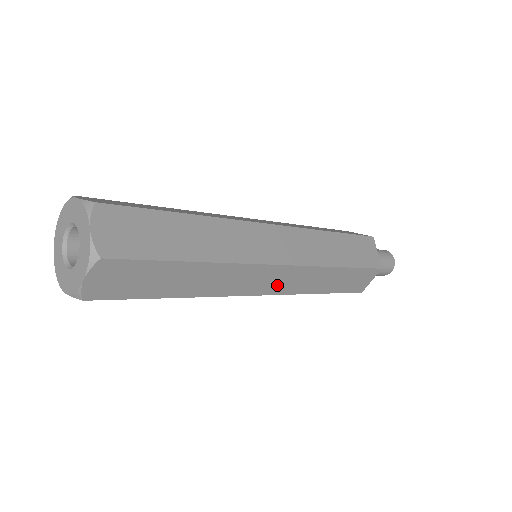
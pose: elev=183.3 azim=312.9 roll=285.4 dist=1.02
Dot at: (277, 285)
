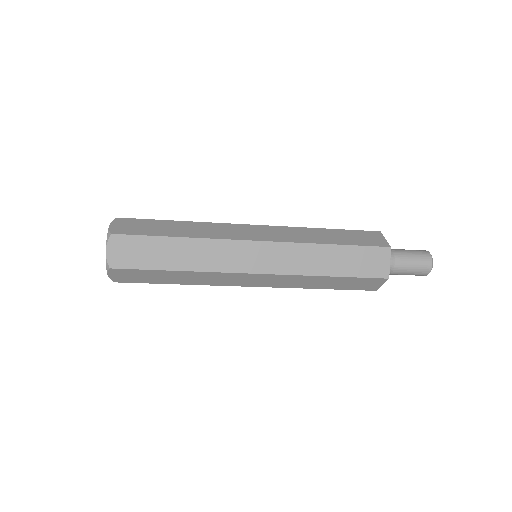
Dot at: (263, 283)
